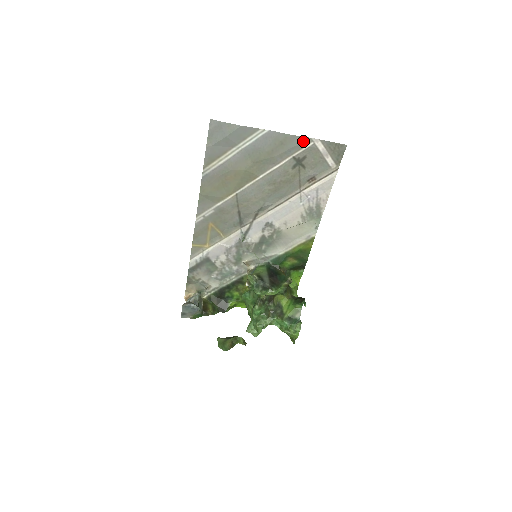
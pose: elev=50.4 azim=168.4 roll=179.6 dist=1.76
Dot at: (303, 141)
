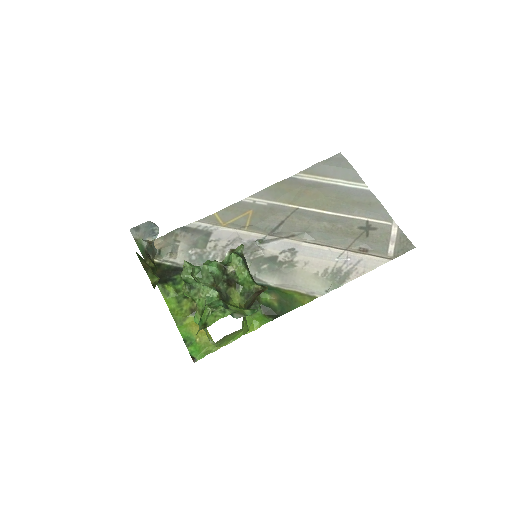
Dot at: (386, 216)
